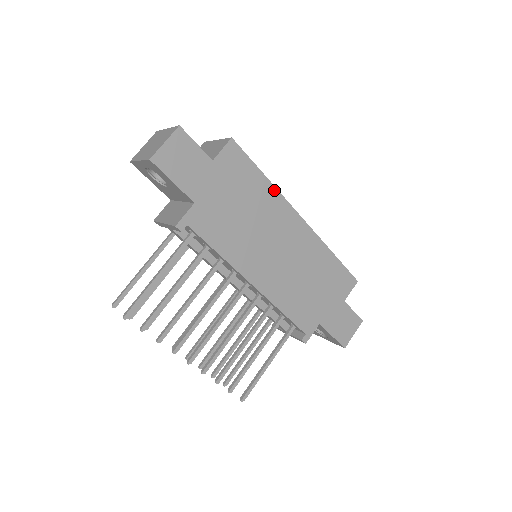
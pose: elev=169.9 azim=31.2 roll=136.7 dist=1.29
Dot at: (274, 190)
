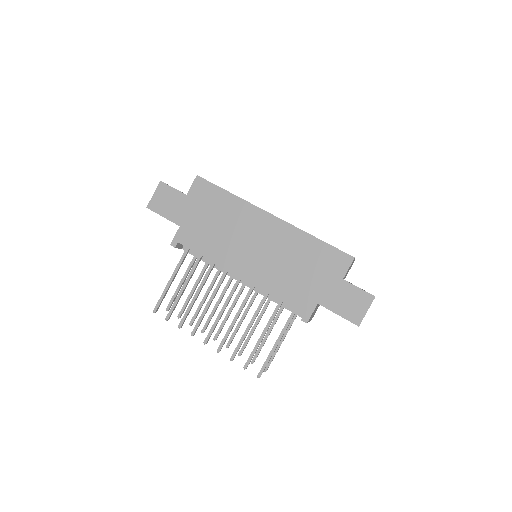
Dot at: (240, 200)
